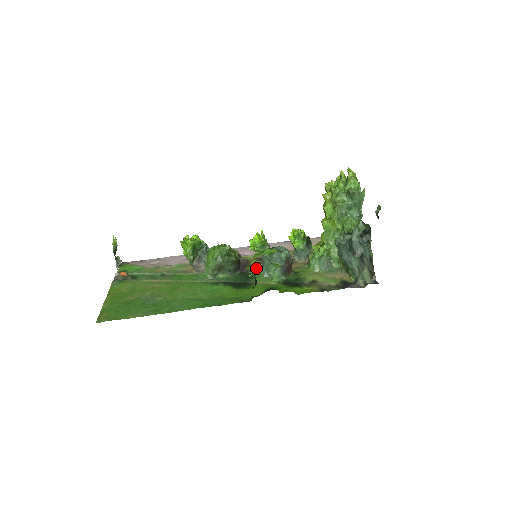
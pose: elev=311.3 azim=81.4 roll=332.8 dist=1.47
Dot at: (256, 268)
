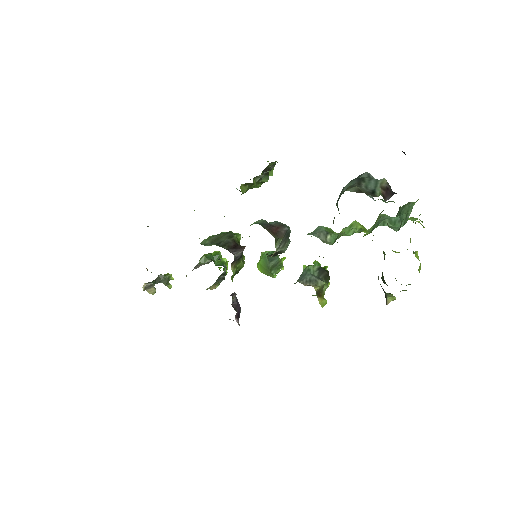
Dot at: occluded
